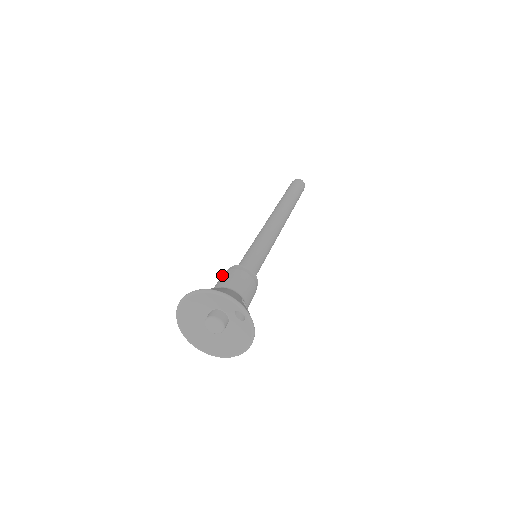
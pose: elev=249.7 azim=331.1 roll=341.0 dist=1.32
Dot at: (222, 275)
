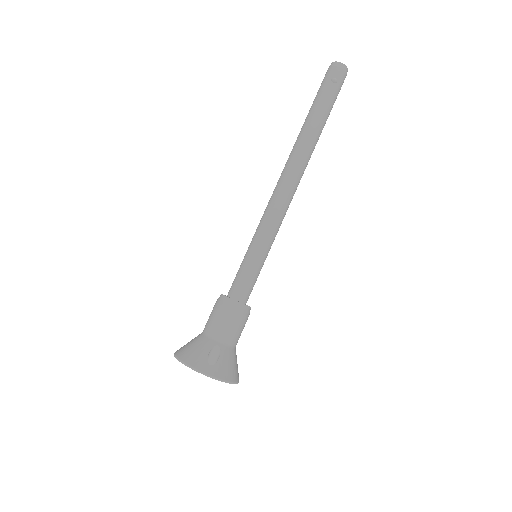
Dot at: occluded
